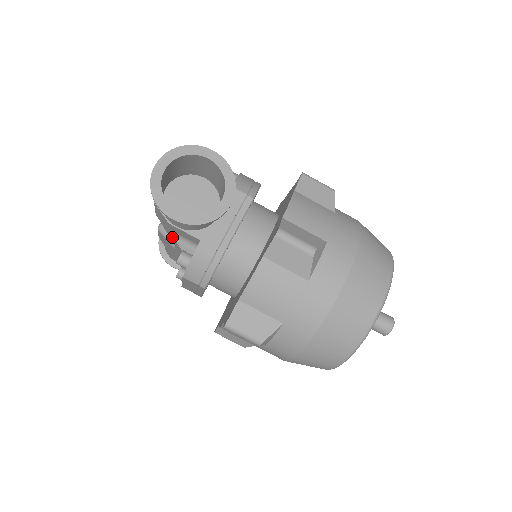
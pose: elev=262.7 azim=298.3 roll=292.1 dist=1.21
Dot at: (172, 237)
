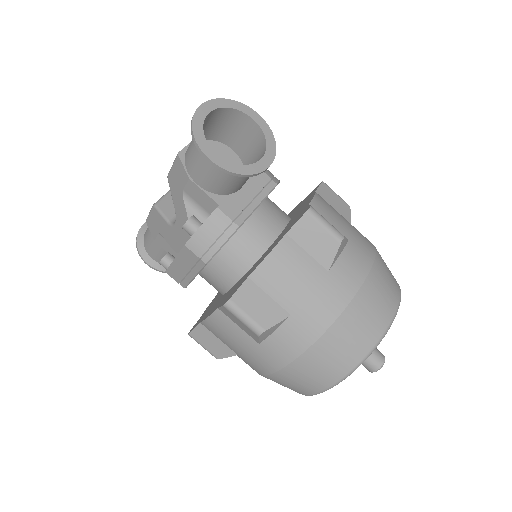
Dot at: (180, 203)
